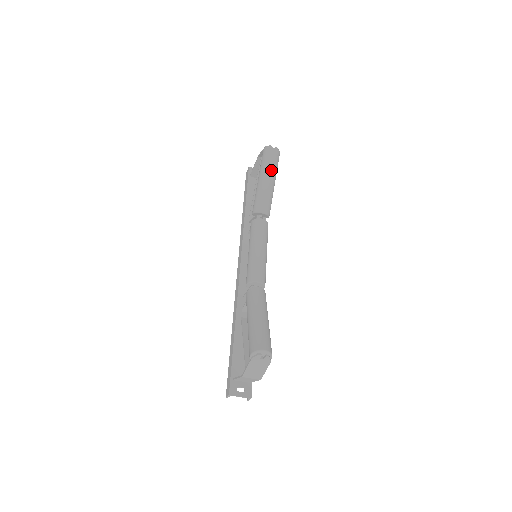
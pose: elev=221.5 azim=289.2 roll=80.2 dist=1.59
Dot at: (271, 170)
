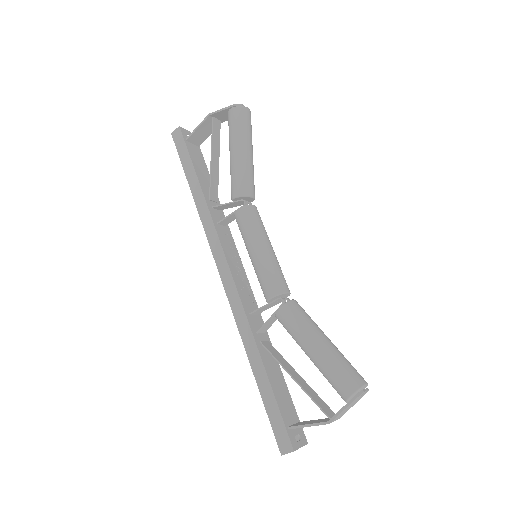
Dot at: (251, 139)
